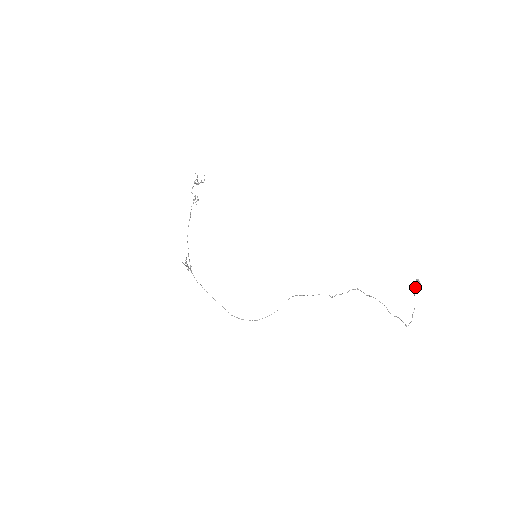
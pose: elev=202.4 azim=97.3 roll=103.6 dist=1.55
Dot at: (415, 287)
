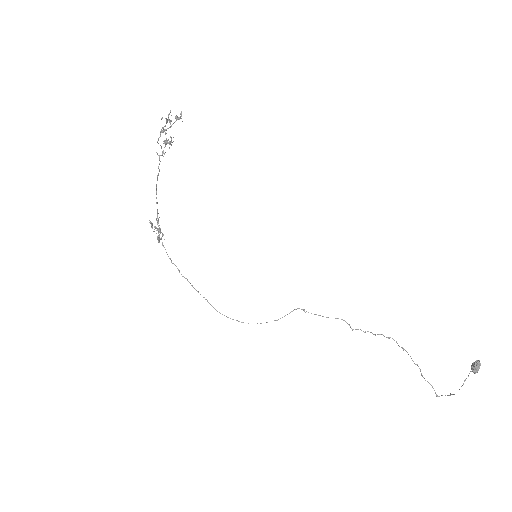
Dot at: (470, 371)
